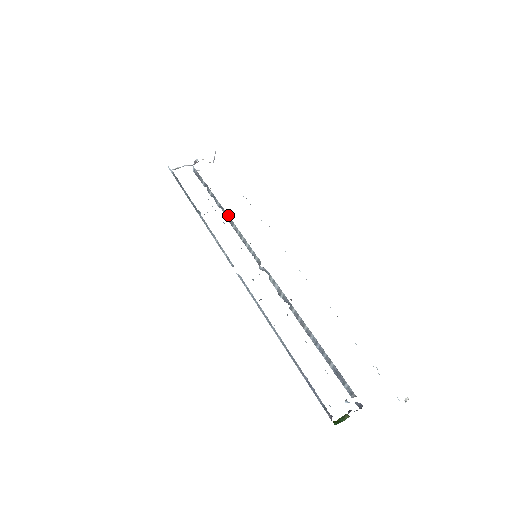
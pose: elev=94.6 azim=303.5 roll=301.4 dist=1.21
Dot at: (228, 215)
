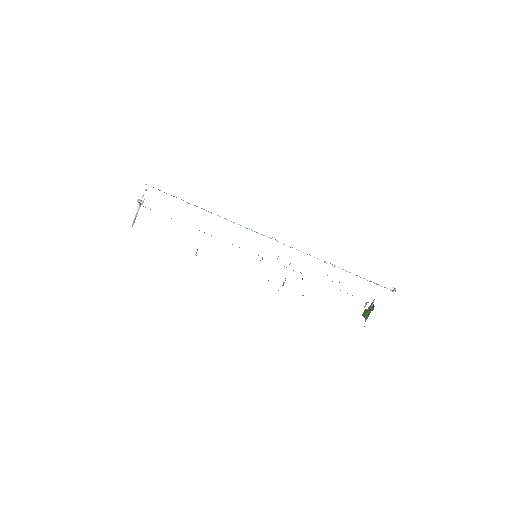
Dot at: occluded
